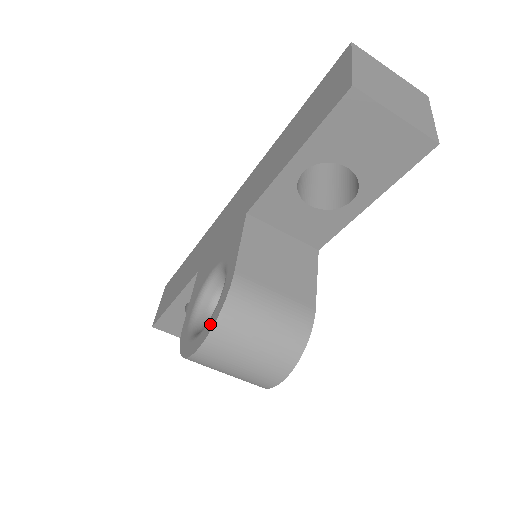
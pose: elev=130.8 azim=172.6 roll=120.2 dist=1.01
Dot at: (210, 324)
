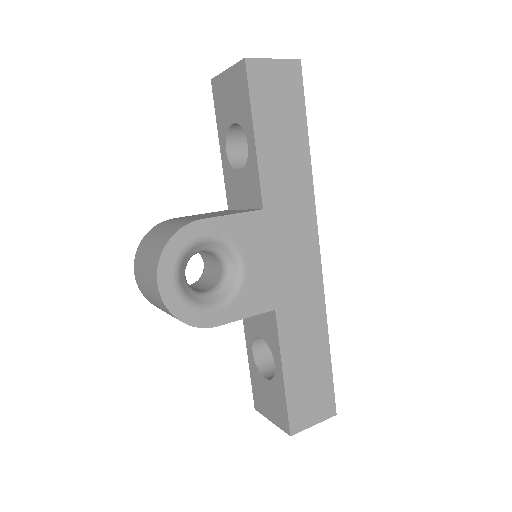
Dot at: occluded
